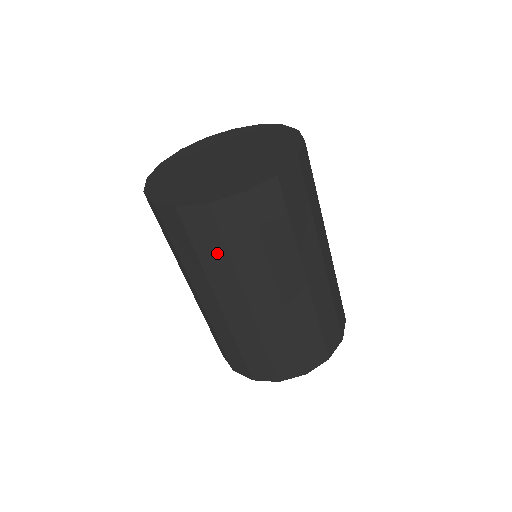
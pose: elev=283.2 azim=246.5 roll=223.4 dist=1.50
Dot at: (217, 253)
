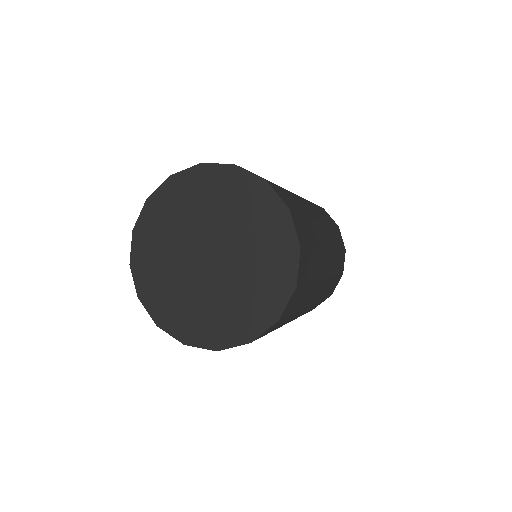
Dot at: occluded
